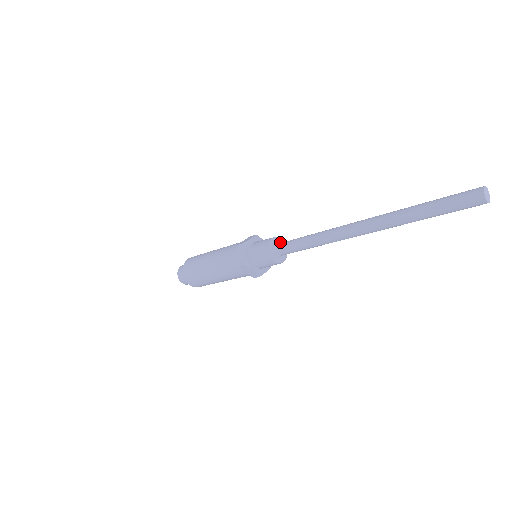
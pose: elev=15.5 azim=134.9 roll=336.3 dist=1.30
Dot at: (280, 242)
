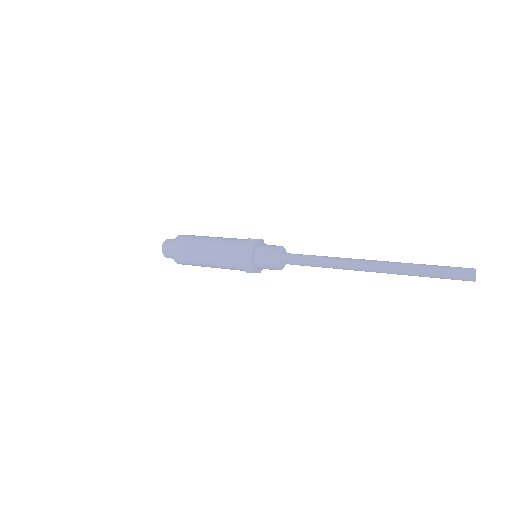
Dot at: (283, 252)
